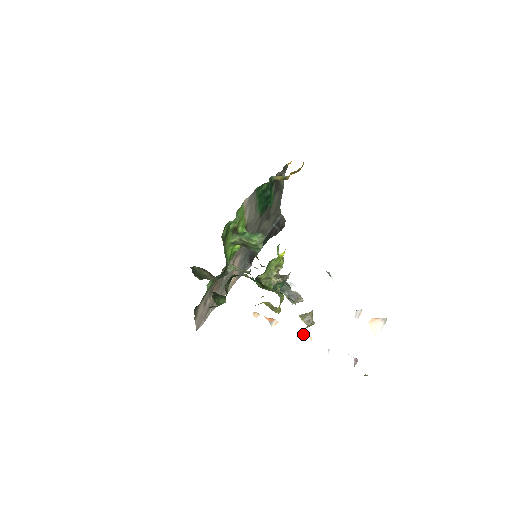
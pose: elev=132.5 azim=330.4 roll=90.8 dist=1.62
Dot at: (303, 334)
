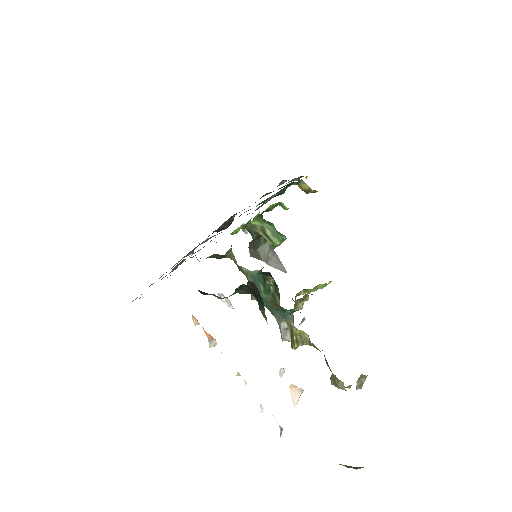
Dot at: (239, 373)
